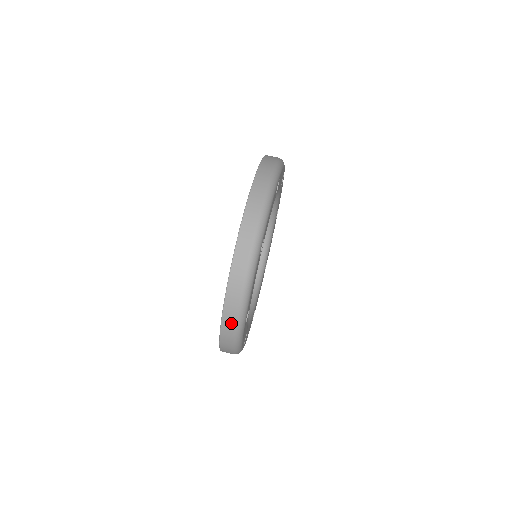
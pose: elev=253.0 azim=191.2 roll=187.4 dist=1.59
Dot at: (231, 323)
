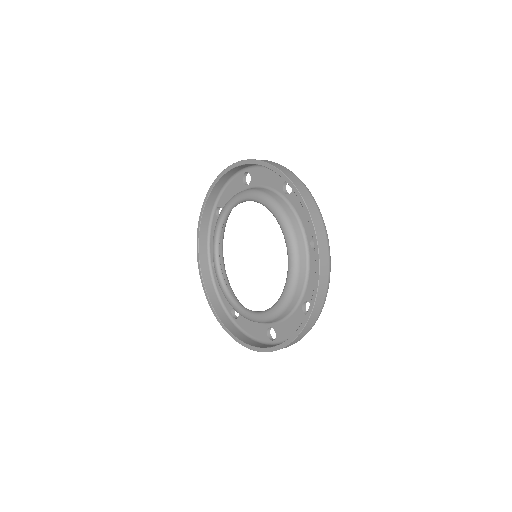
Dot at: occluded
